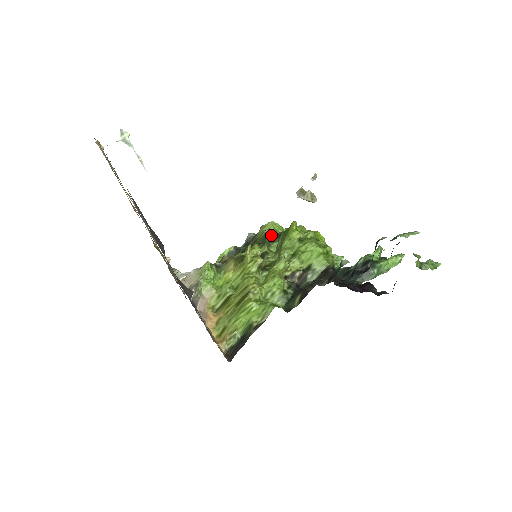
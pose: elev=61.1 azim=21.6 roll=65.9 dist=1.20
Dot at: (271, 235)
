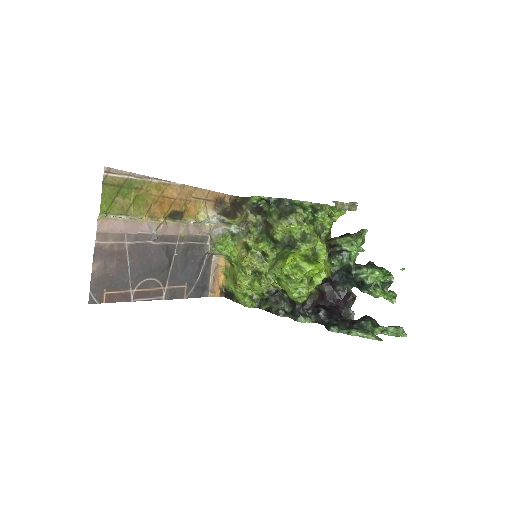
Dot at: (278, 242)
